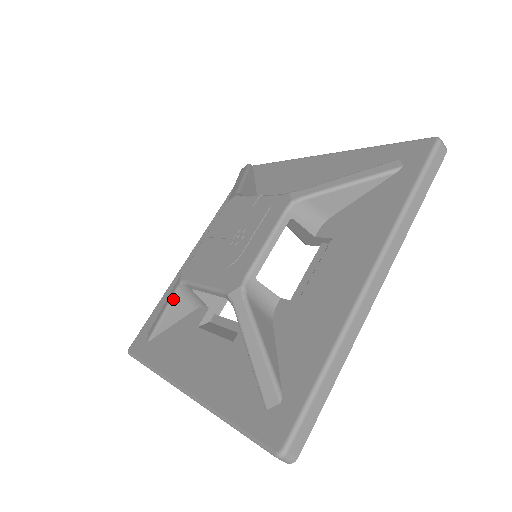
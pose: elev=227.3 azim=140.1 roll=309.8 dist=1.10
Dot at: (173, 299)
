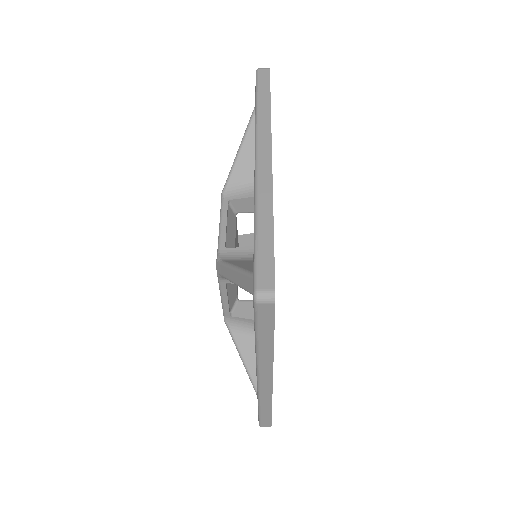
Dot at: (234, 340)
